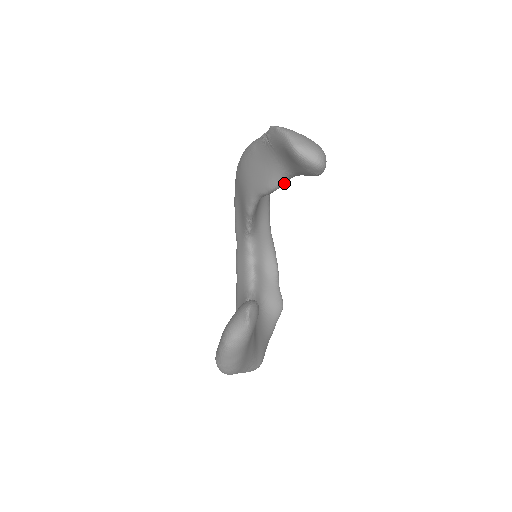
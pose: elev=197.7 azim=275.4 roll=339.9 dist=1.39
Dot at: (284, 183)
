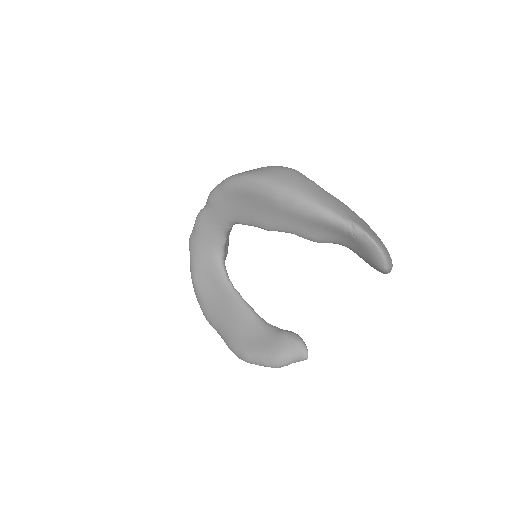
Dot at: occluded
